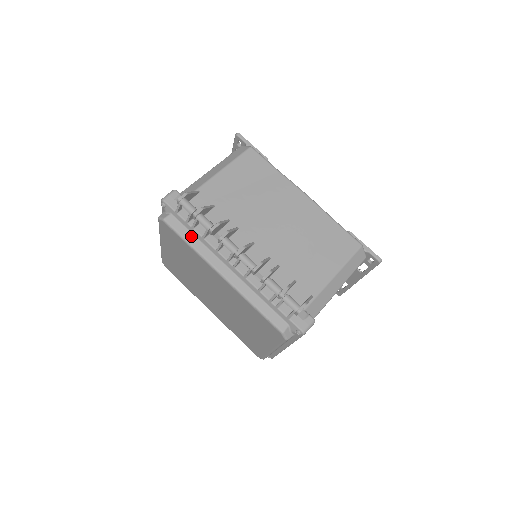
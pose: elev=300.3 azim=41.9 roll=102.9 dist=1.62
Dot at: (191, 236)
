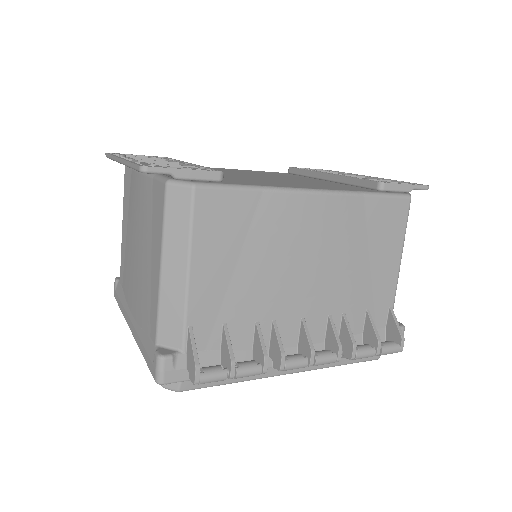
Dot at: occluded
